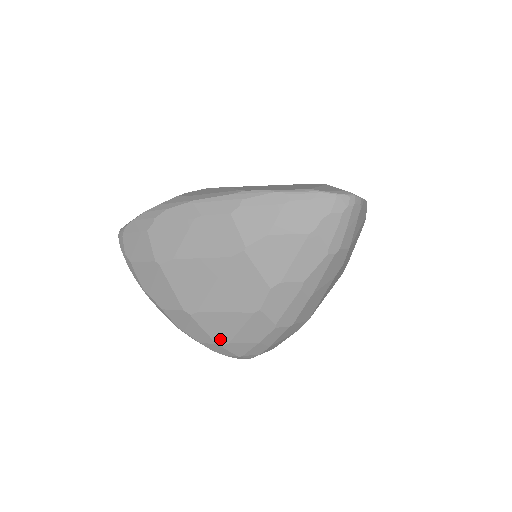
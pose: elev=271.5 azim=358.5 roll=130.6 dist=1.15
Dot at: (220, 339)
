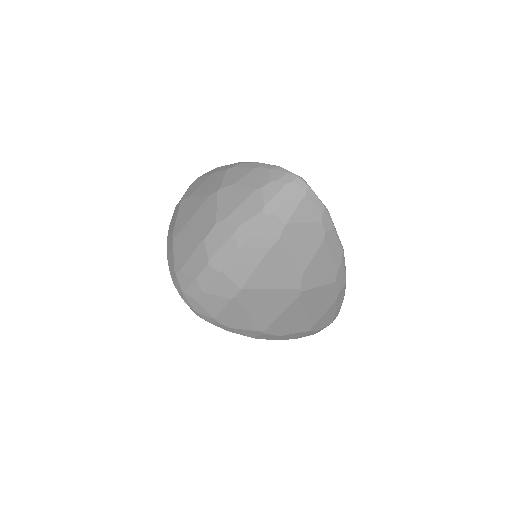
Dot at: (178, 265)
